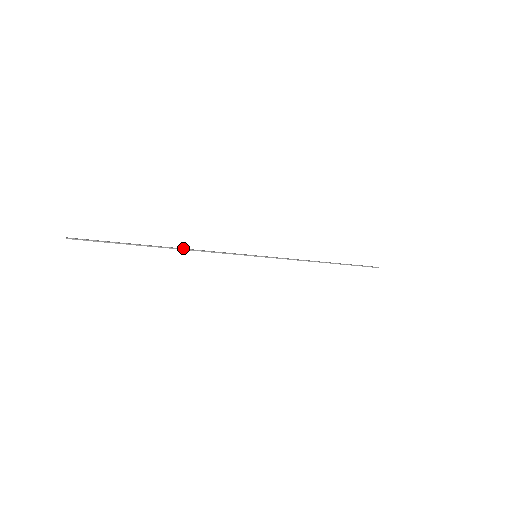
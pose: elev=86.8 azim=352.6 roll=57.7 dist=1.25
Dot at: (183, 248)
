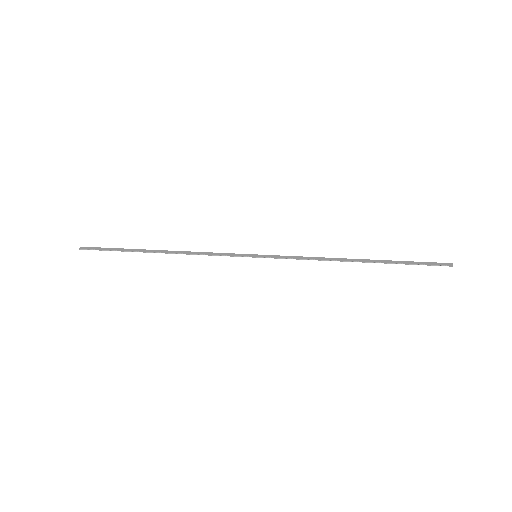
Dot at: occluded
